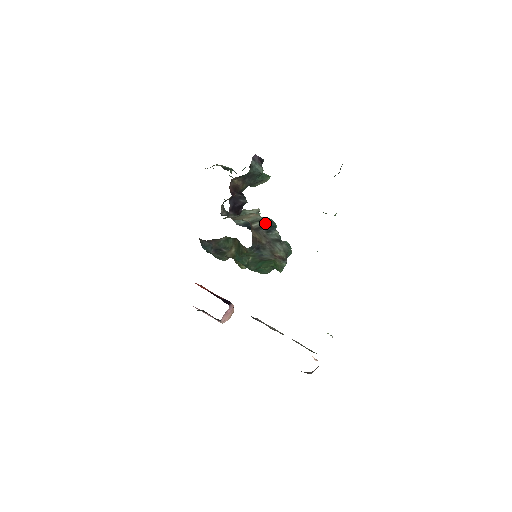
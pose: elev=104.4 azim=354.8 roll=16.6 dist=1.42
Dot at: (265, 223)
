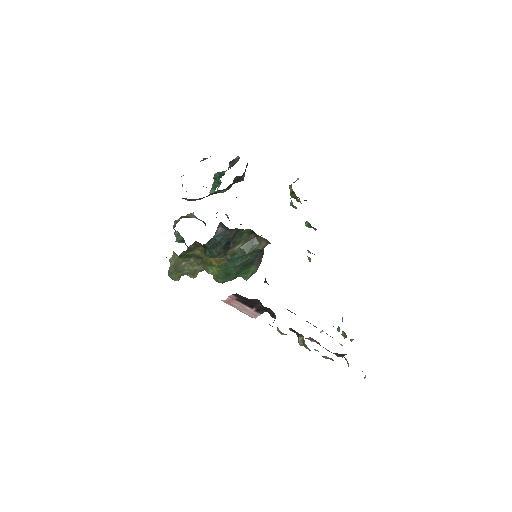
Dot at: occluded
